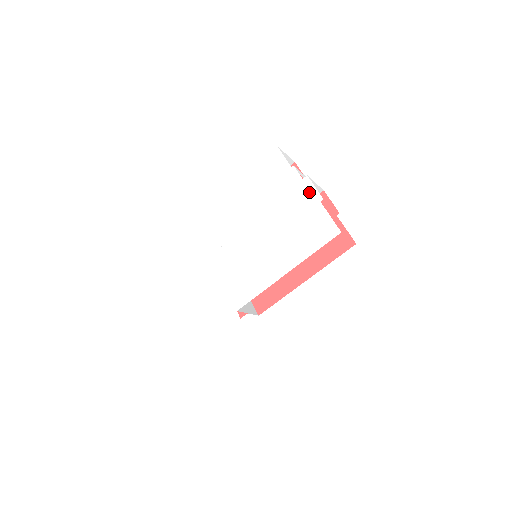
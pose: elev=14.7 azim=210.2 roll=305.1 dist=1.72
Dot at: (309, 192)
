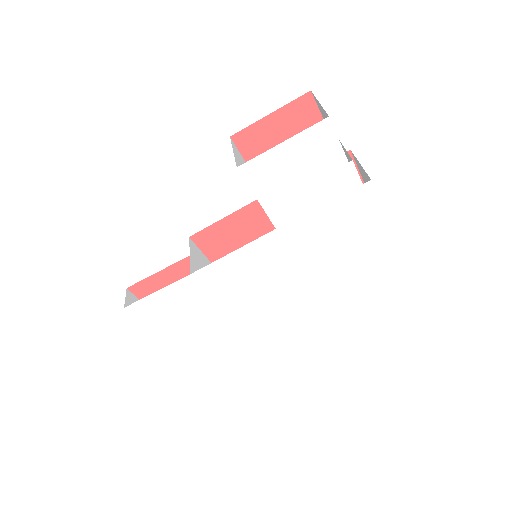
Dot at: (368, 205)
